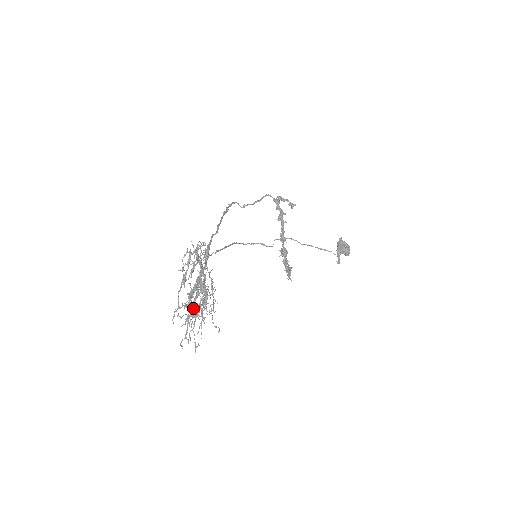
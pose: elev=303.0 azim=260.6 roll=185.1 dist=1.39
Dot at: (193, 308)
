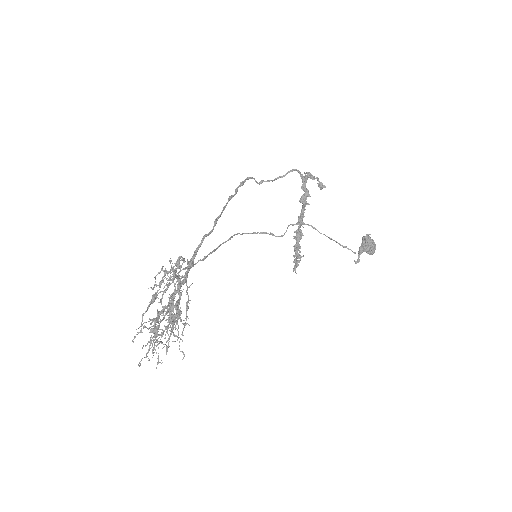
Dot at: (157, 334)
